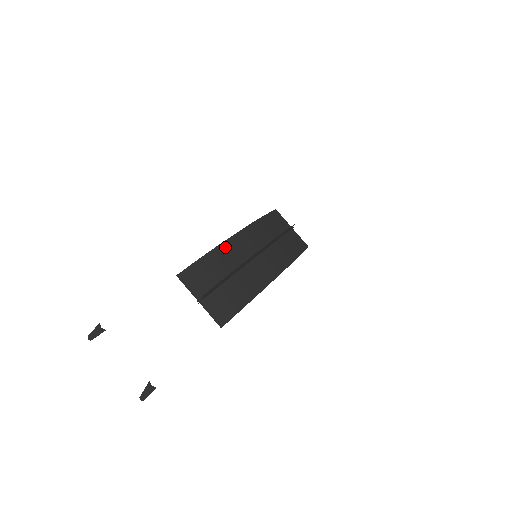
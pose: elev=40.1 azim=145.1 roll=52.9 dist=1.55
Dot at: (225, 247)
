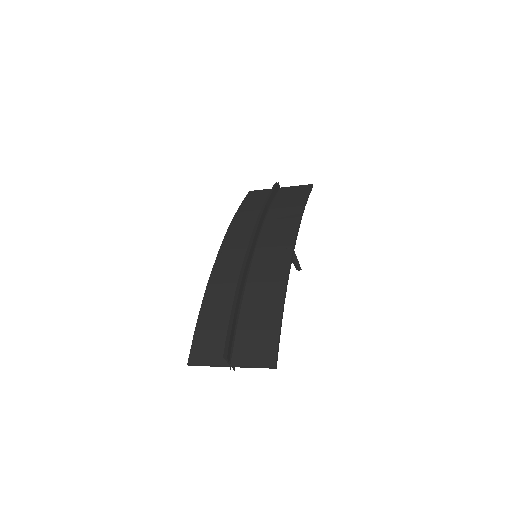
Dot at: (213, 285)
